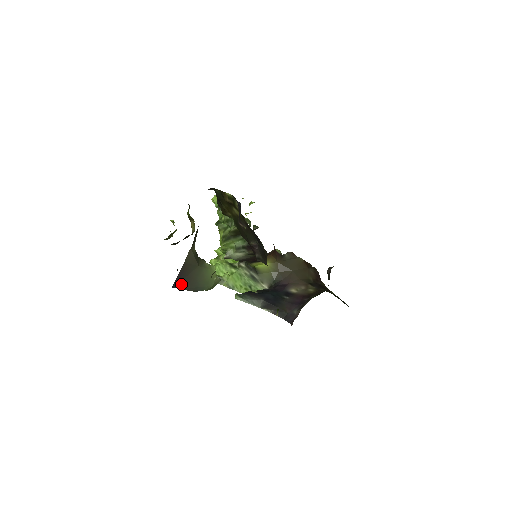
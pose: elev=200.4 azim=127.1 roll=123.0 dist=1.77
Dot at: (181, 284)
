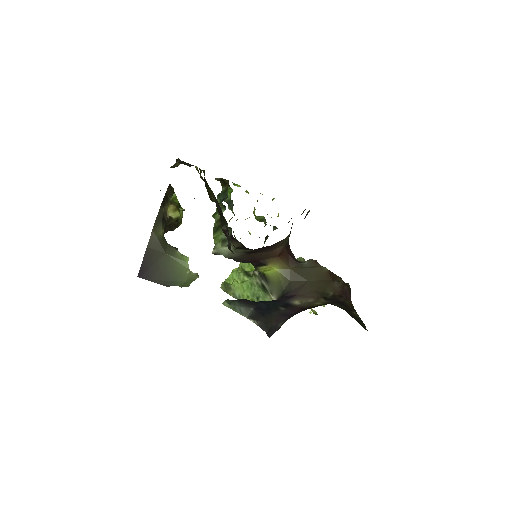
Dot at: (148, 274)
